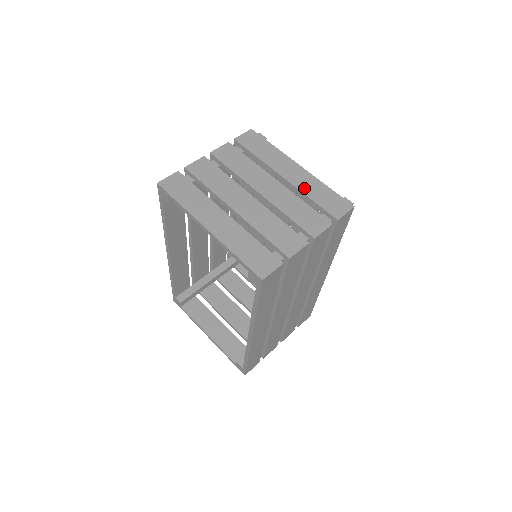
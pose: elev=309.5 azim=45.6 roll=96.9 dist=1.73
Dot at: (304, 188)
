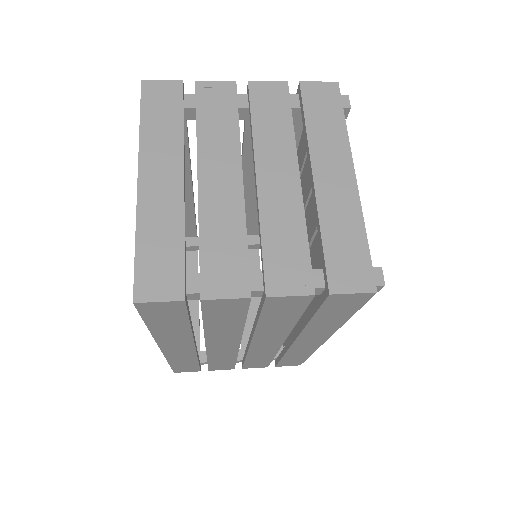
Dot at: (327, 212)
